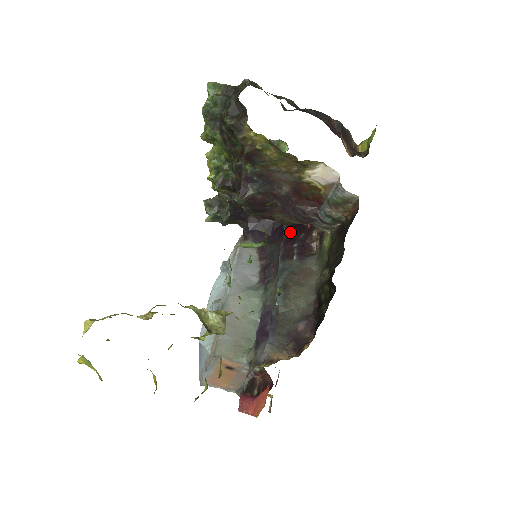
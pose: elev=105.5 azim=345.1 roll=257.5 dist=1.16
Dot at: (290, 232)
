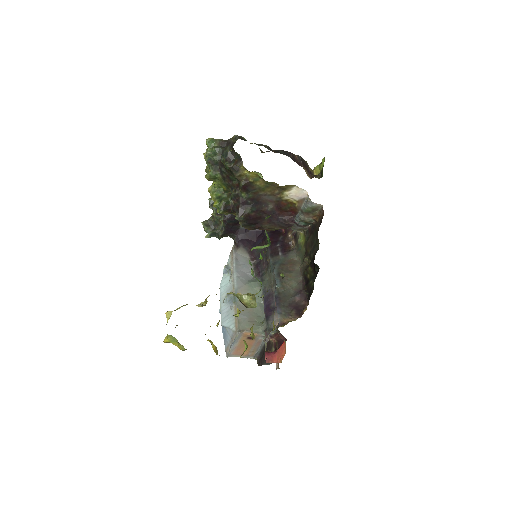
Dot at: (271, 237)
